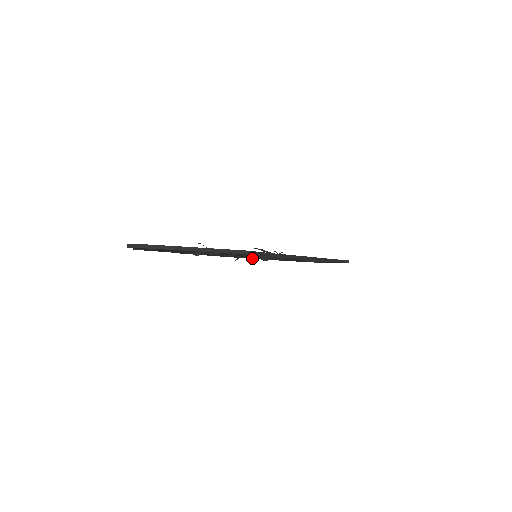
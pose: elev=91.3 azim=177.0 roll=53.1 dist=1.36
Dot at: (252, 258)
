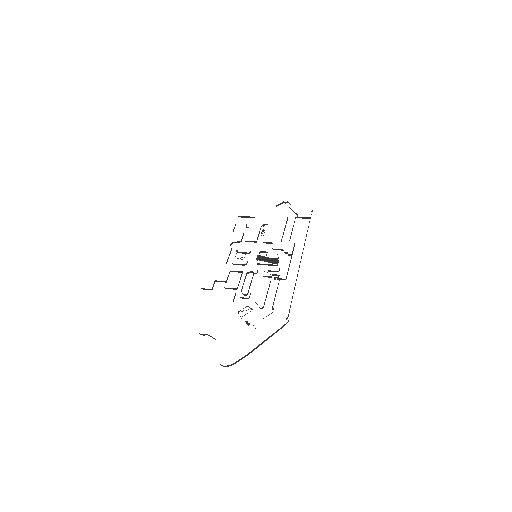
Dot at: occluded
